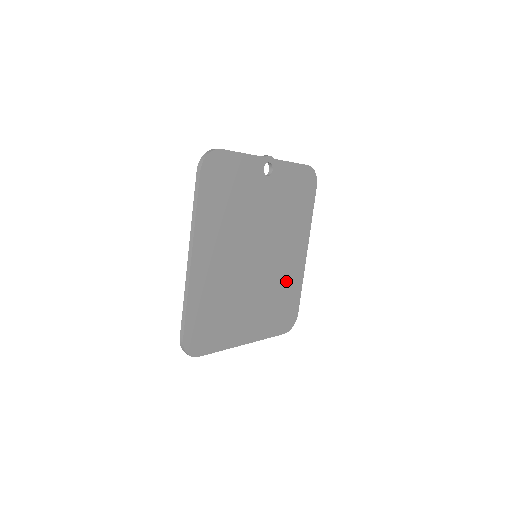
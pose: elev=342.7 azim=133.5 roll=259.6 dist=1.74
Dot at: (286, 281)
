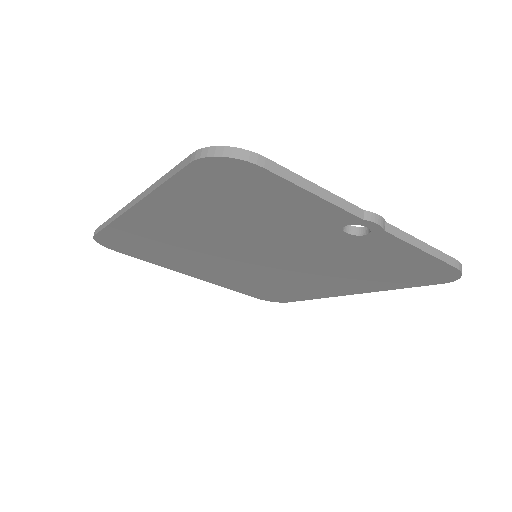
Dot at: (291, 287)
